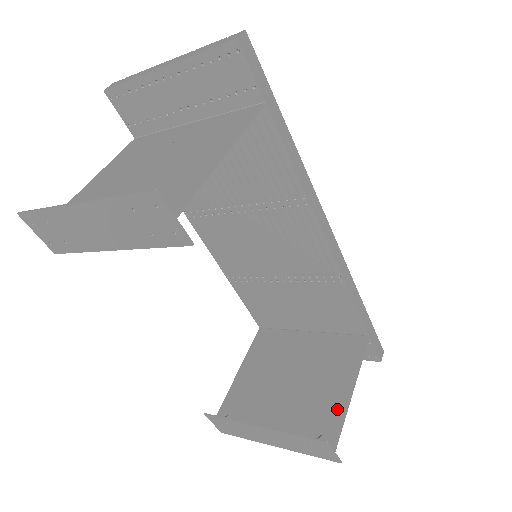
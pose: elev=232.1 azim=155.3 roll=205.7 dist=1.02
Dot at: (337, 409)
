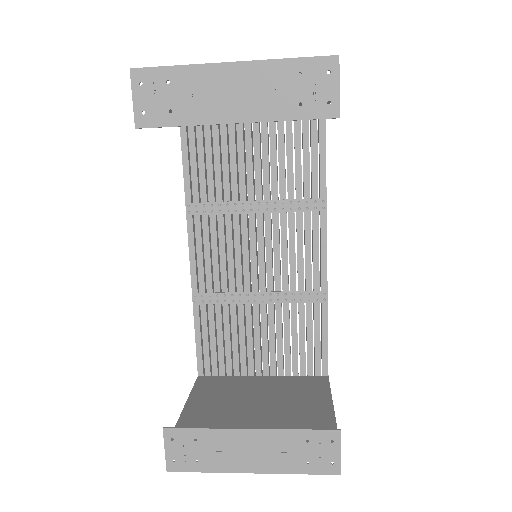
Dot at: (325, 422)
